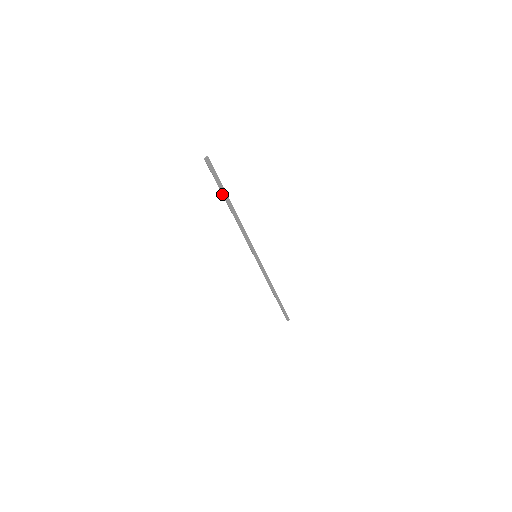
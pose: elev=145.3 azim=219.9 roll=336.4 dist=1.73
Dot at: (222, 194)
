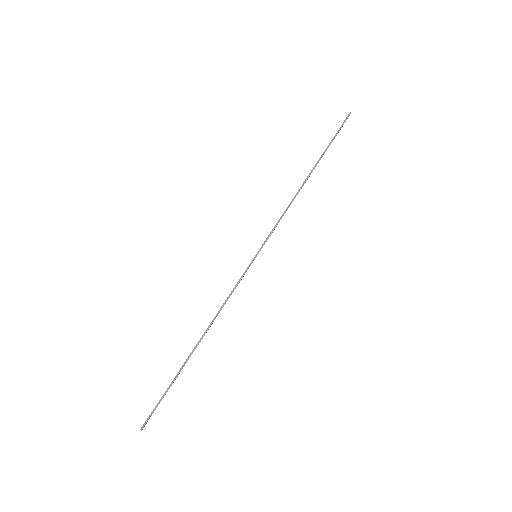
Dot at: (178, 372)
